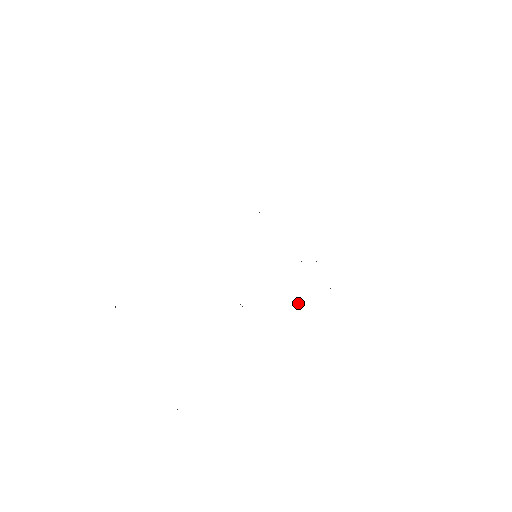
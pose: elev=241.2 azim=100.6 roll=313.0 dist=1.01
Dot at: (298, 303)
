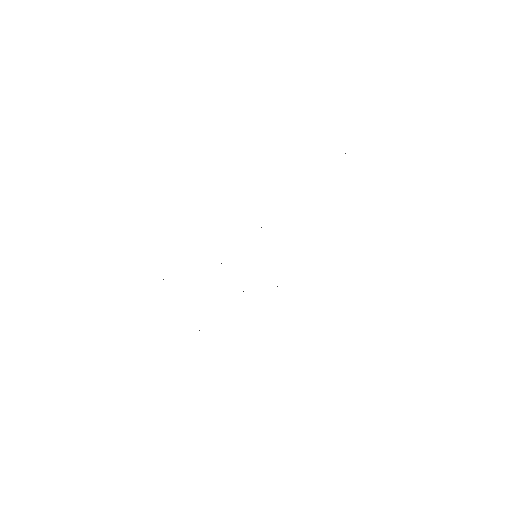
Dot at: occluded
